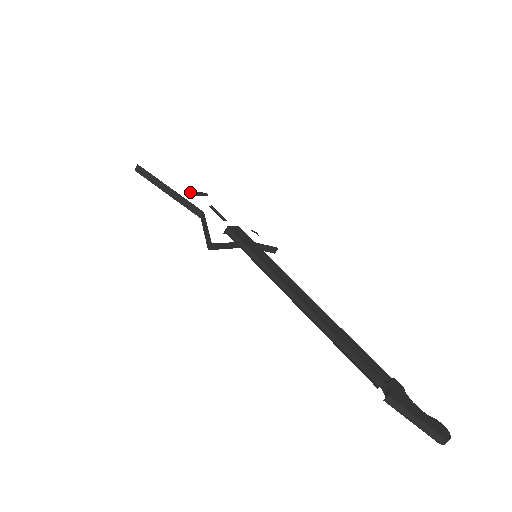
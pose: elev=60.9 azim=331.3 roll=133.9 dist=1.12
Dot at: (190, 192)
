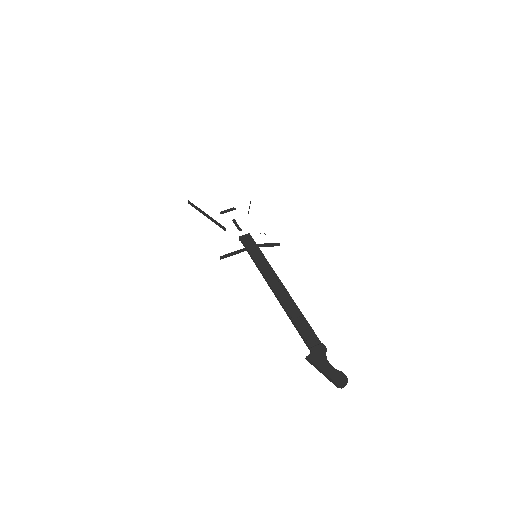
Dot at: (220, 212)
